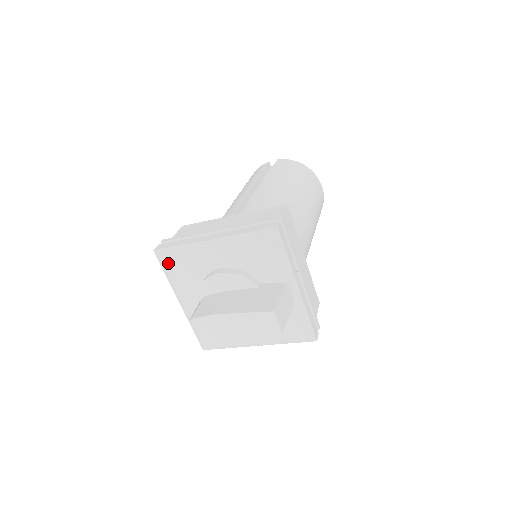
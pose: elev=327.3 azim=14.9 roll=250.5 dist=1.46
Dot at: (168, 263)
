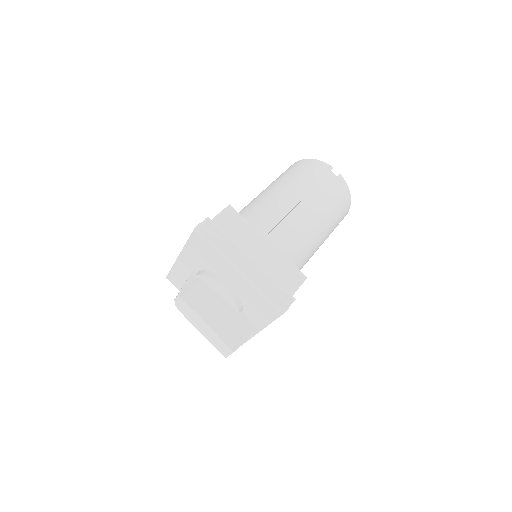
Dot at: (197, 242)
